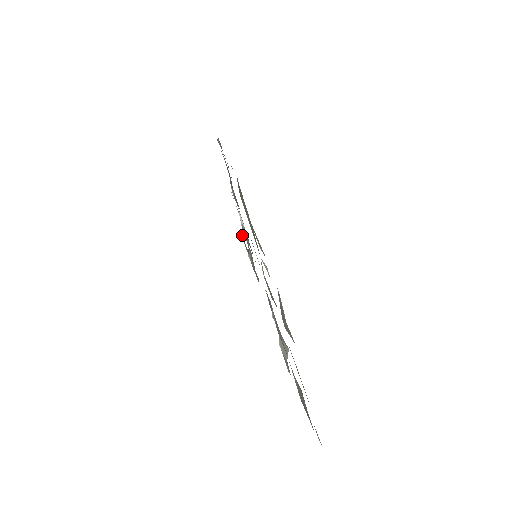
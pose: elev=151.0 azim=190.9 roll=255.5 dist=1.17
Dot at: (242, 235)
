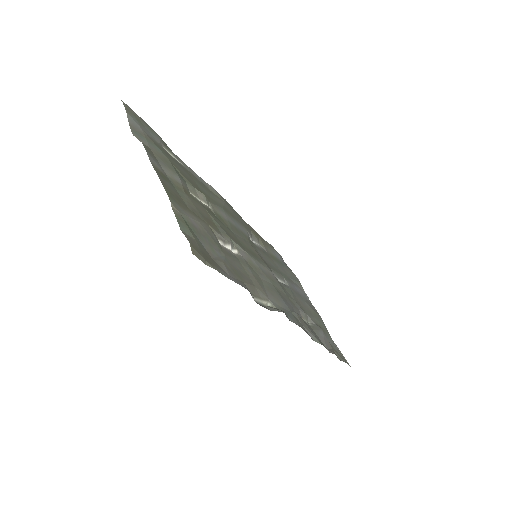
Dot at: (334, 343)
